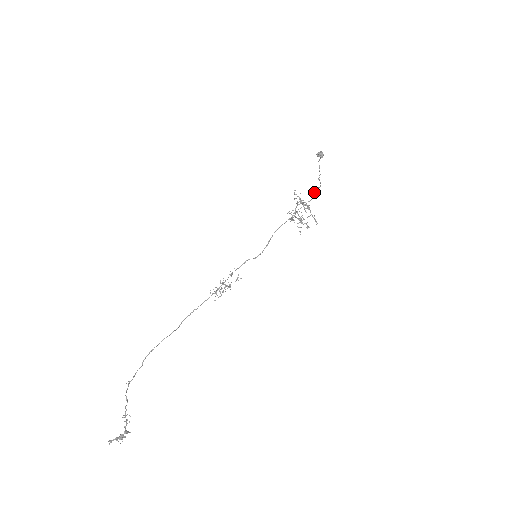
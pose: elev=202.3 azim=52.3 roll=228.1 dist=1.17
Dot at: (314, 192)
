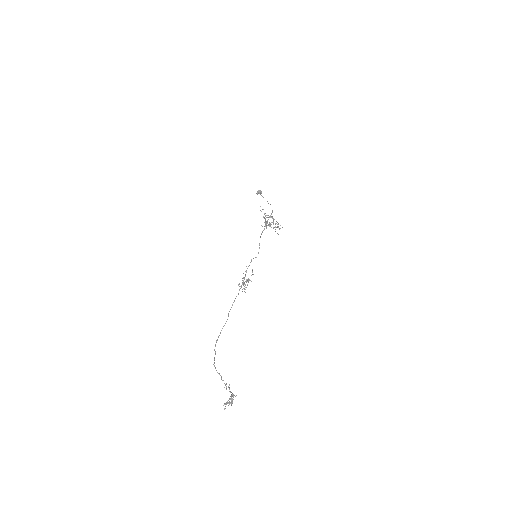
Dot at: occluded
